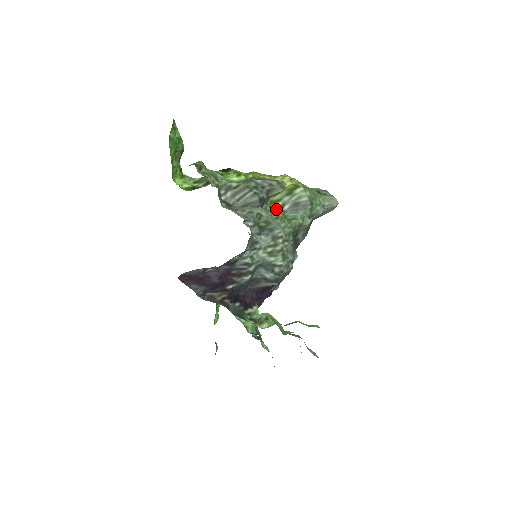
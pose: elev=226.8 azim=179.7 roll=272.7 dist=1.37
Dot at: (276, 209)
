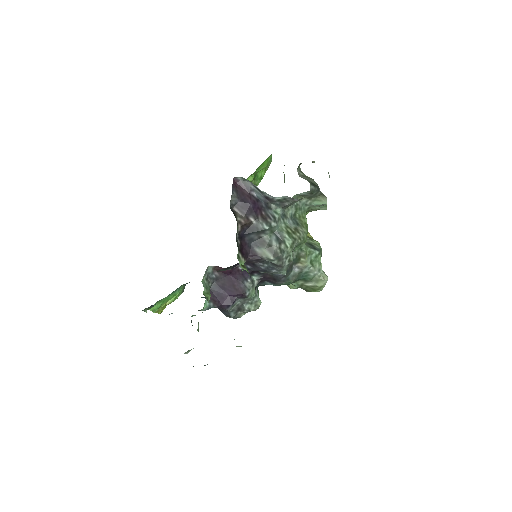
Dot at: occluded
